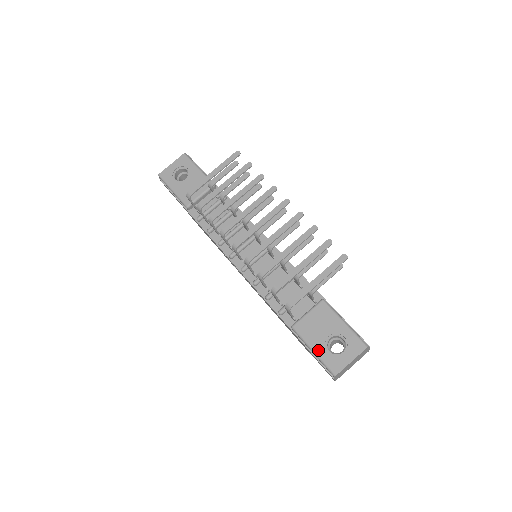
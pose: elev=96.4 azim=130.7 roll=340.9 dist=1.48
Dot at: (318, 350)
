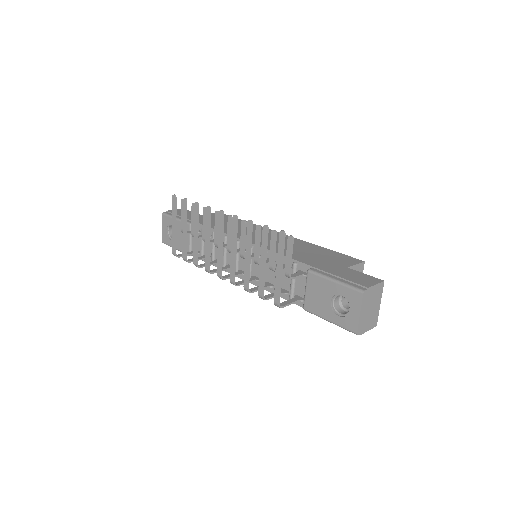
Dot at: (331, 319)
